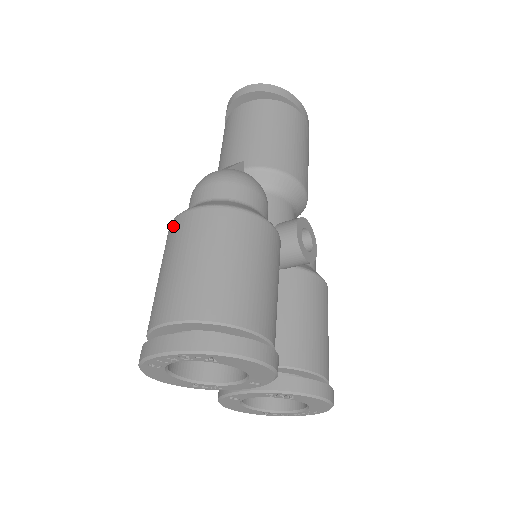
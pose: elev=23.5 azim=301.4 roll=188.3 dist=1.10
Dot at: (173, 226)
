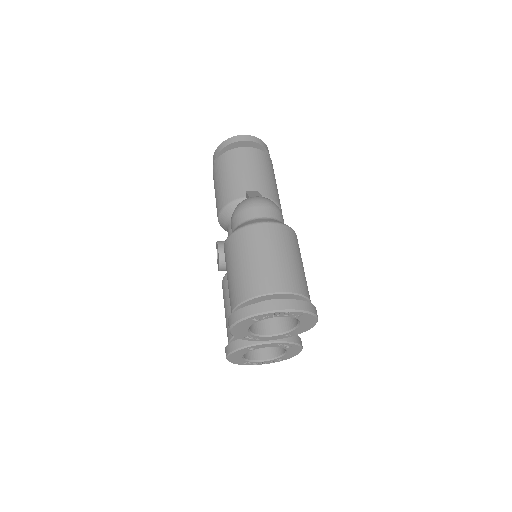
Dot at: (250, 231)
